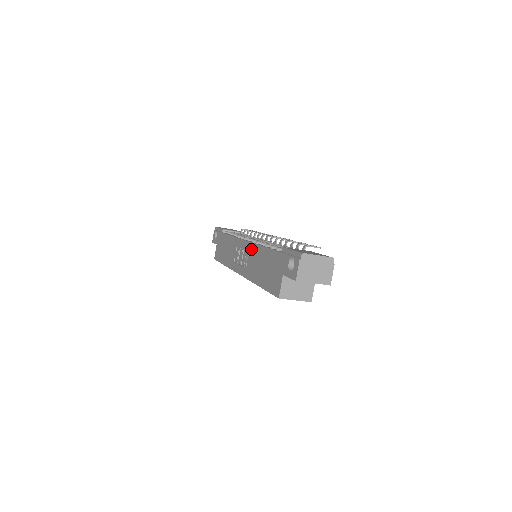
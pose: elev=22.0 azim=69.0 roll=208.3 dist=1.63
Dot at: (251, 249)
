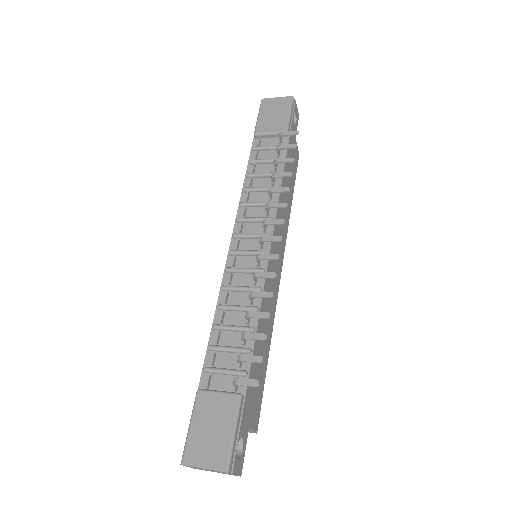
Dot at: occluded
